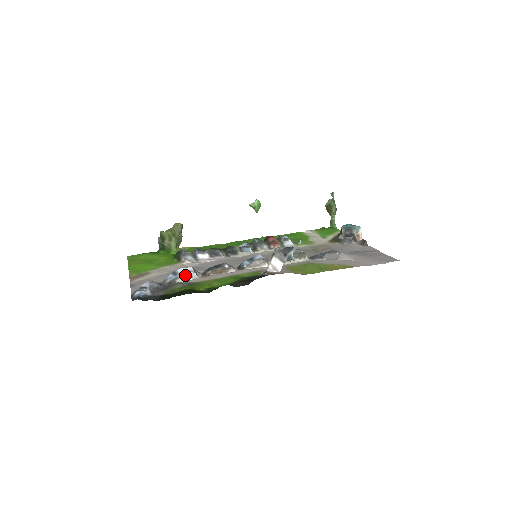
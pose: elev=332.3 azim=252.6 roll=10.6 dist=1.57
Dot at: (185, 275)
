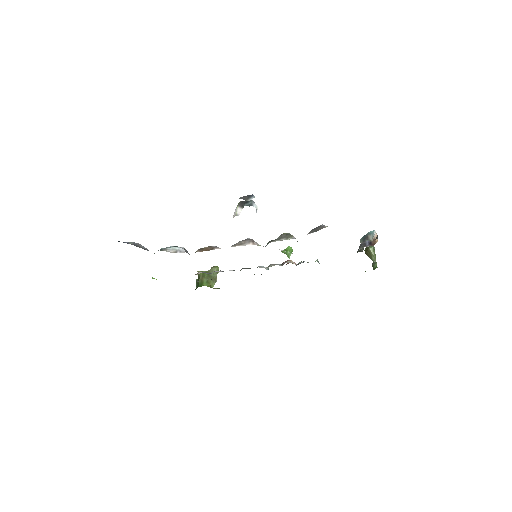
Dot at: (174, 249)
